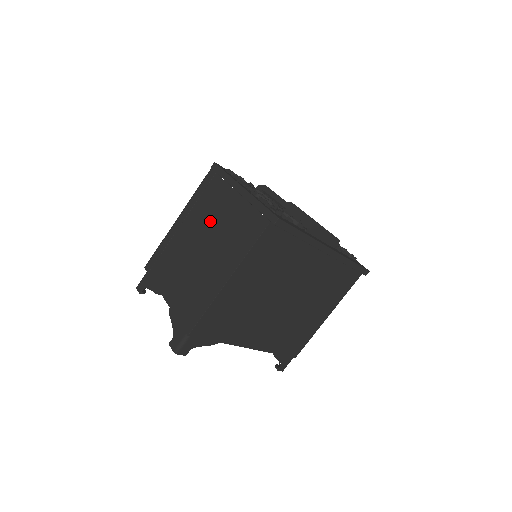
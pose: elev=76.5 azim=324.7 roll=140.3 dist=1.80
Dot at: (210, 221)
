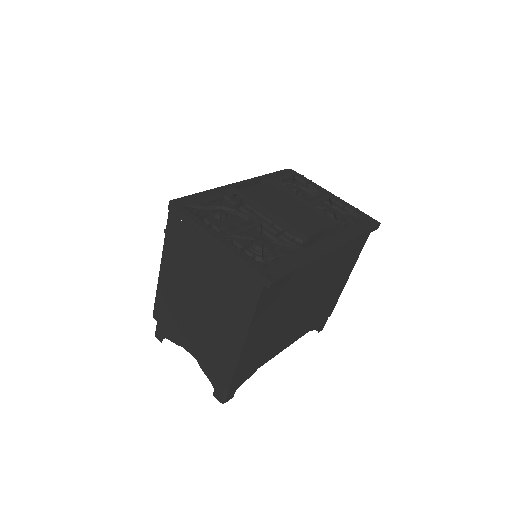
Dot at: (197, 276)
